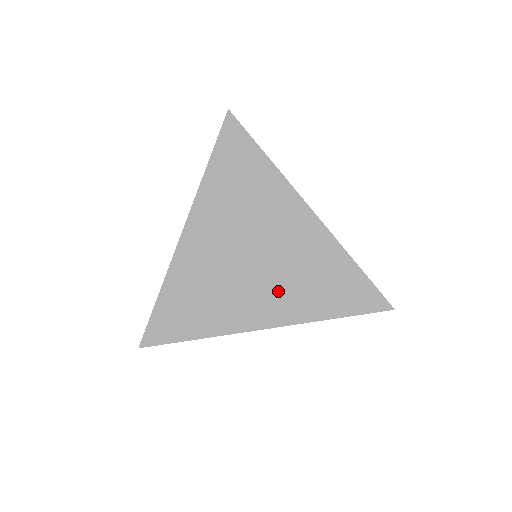
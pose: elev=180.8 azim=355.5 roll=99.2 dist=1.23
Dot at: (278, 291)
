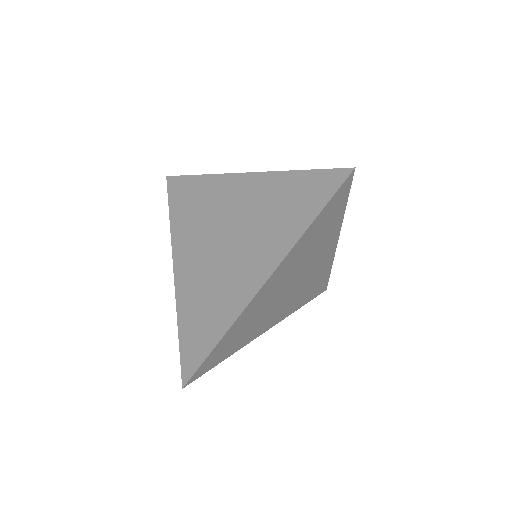
Dot at: (256, 246)
